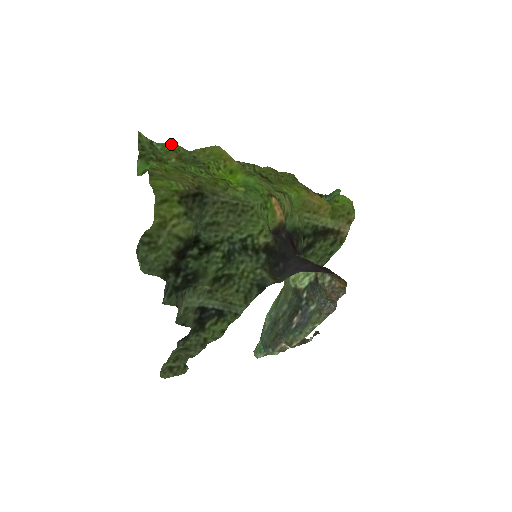
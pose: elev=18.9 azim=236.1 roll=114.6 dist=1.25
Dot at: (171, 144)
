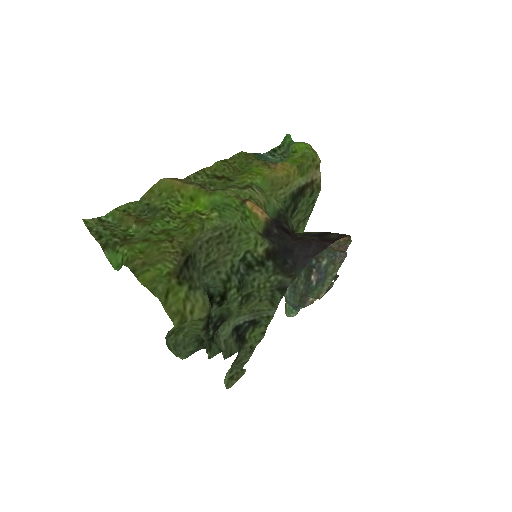
Dot at: (118, 207)
